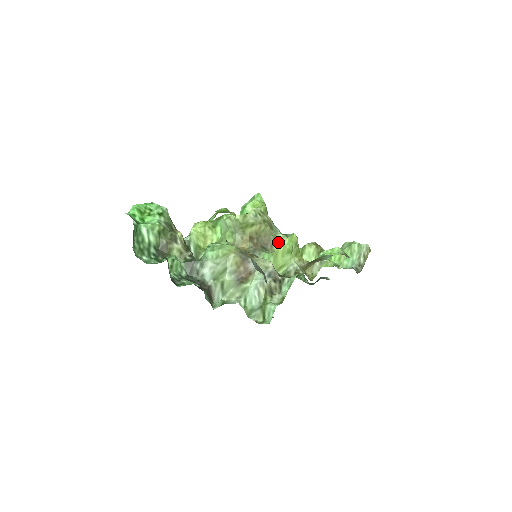
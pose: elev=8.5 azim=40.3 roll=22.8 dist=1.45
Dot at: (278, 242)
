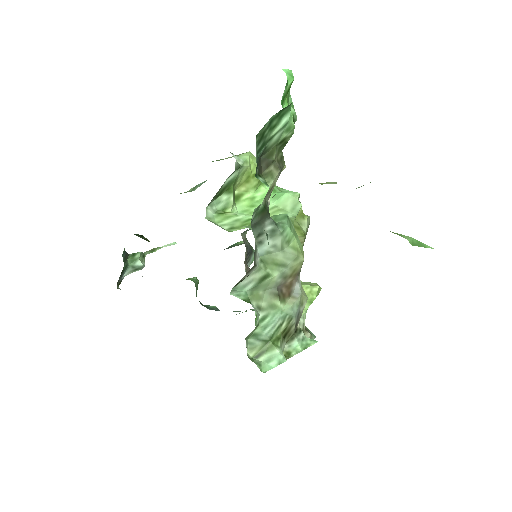
Dot at: occluded
